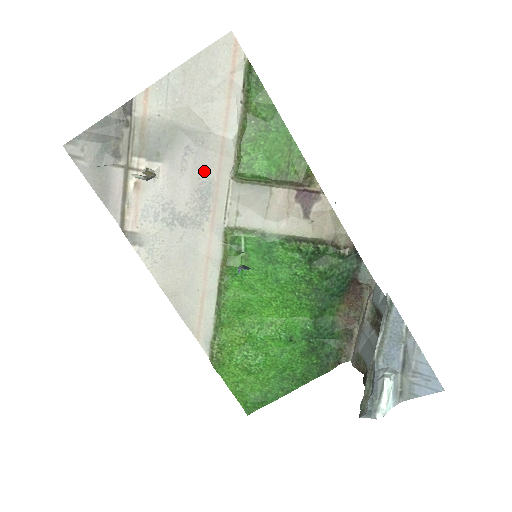
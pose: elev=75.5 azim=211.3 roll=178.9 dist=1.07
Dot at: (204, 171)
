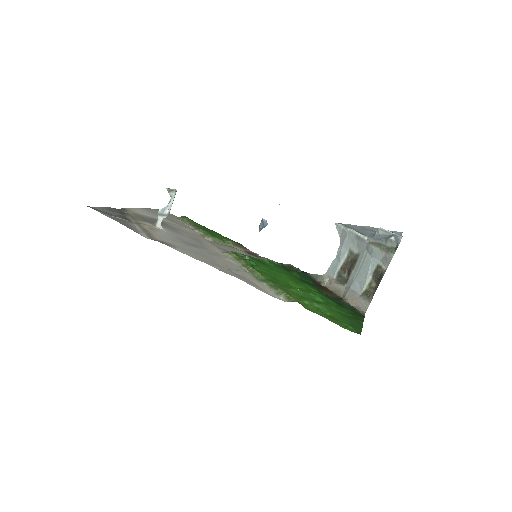
Dot at: (189, 235)
